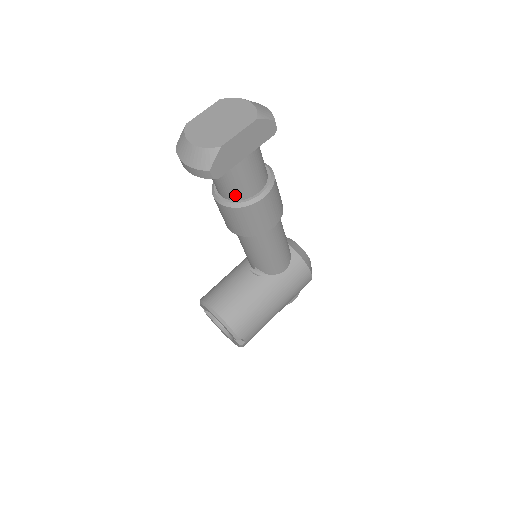
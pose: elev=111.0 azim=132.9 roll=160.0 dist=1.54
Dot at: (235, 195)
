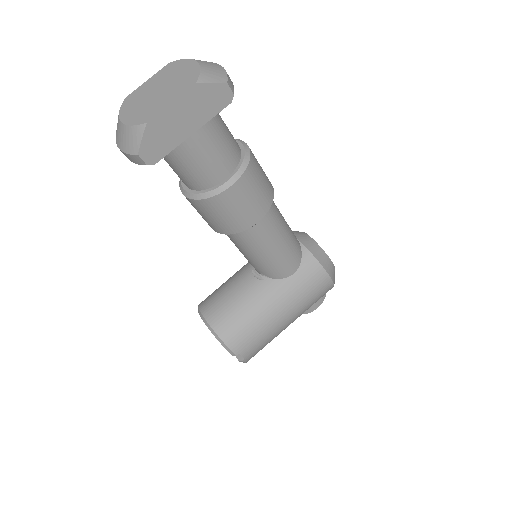
Dot at: (195, 184)
